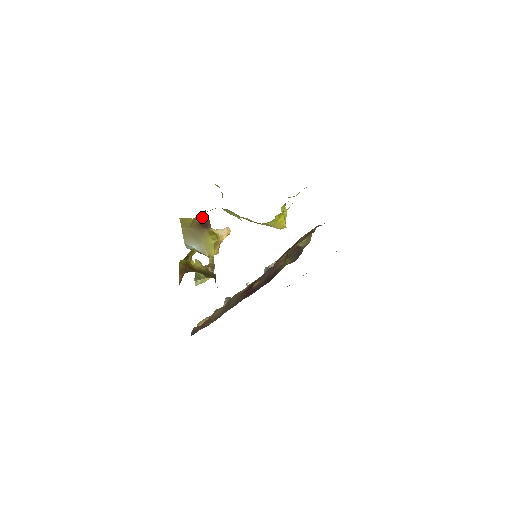
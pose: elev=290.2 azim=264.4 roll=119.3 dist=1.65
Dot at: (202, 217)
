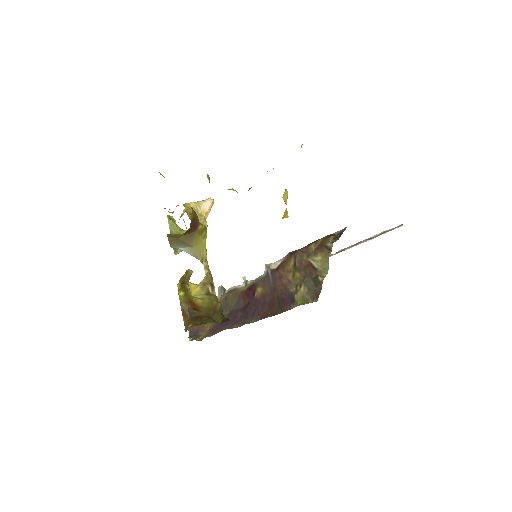
Dot at: occluded
